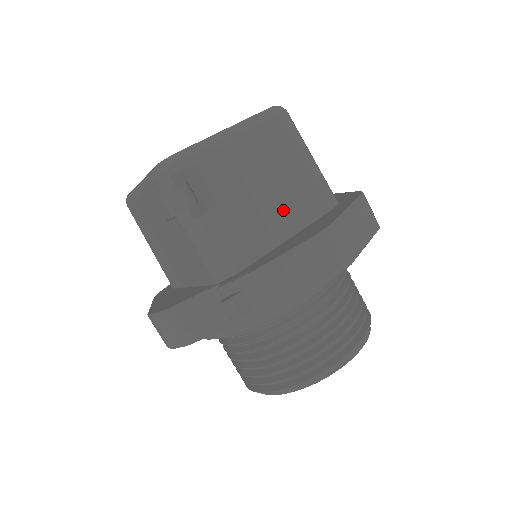
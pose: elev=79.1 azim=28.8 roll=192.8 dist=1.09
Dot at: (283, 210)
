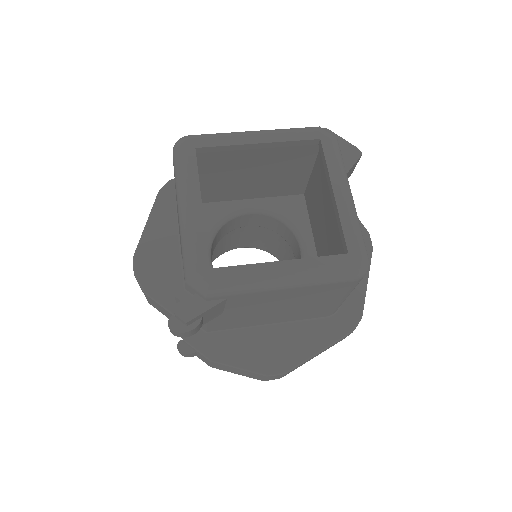
Dot at: (280, 316)
